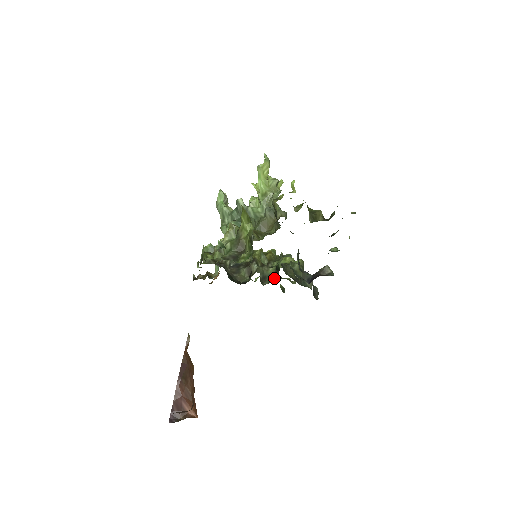
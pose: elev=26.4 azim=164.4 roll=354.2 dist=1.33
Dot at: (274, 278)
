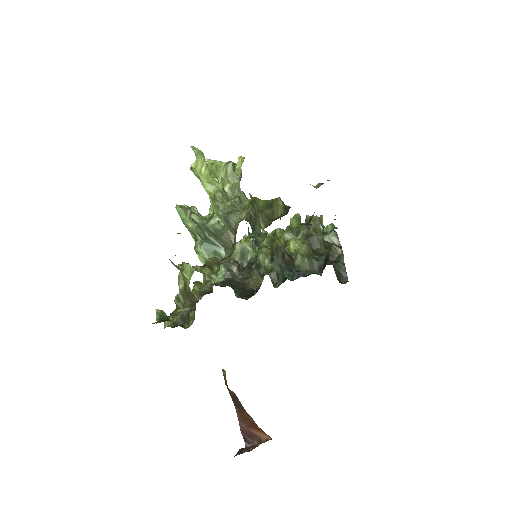
Dot at: occluded
